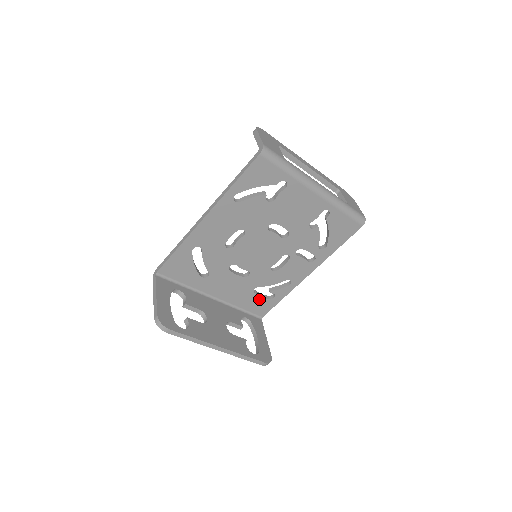
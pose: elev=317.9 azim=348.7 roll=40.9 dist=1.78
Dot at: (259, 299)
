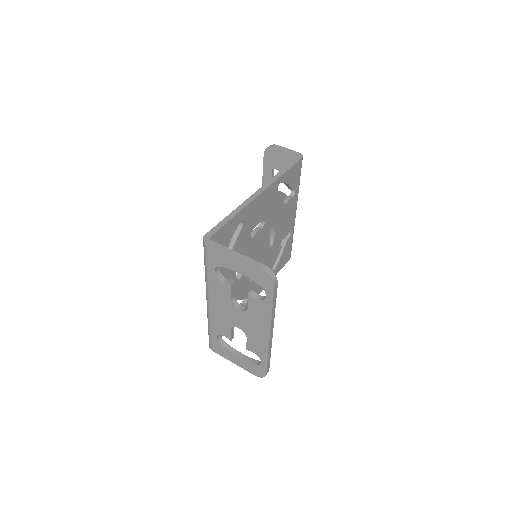
Dot at: occluded
